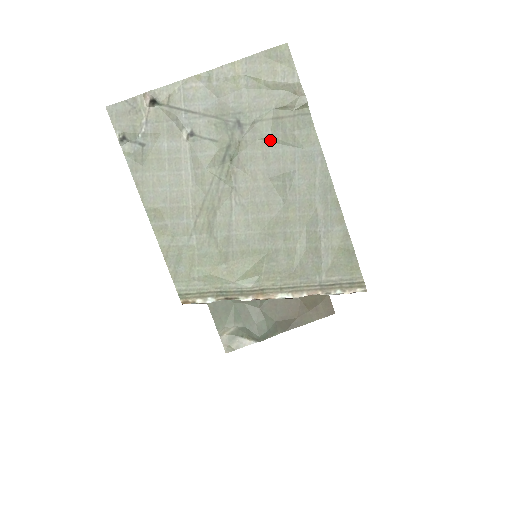
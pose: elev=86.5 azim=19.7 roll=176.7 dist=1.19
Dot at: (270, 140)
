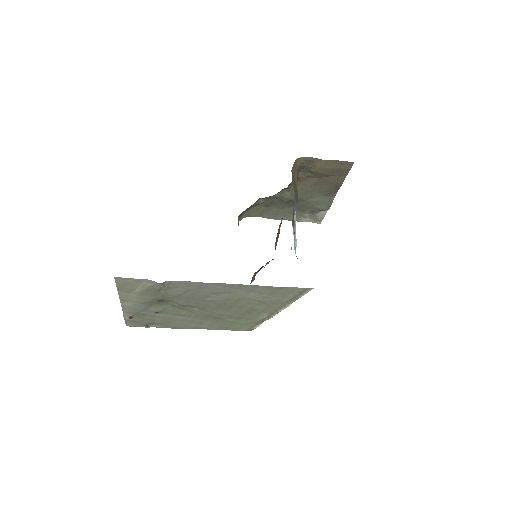
Dot at: (179, 295)
